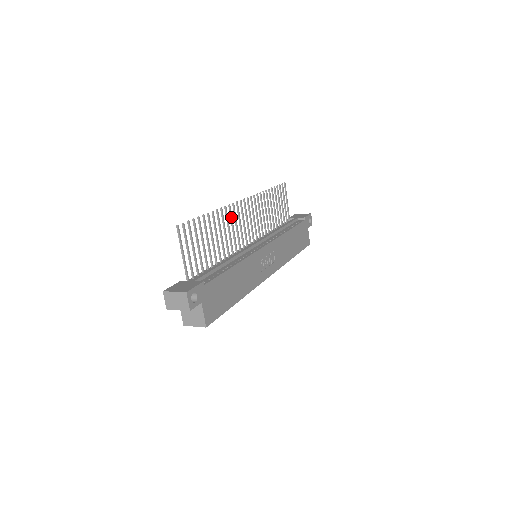
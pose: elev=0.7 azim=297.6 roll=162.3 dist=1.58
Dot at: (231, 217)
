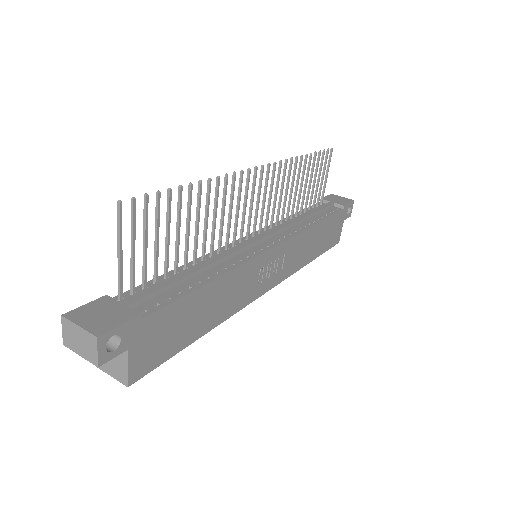
Dot at: (232, 193)
